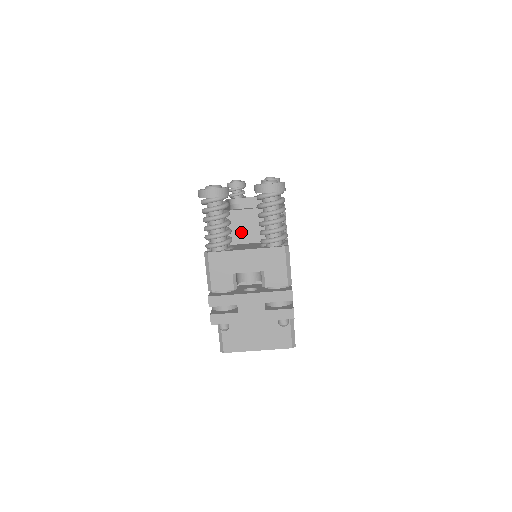
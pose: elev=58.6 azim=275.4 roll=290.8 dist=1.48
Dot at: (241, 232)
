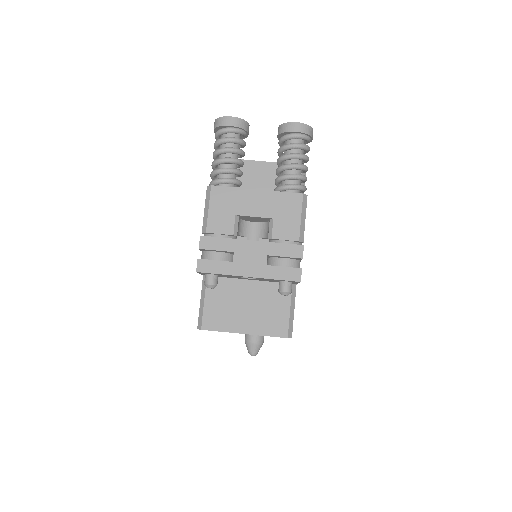
Dot at: (252, 185)
